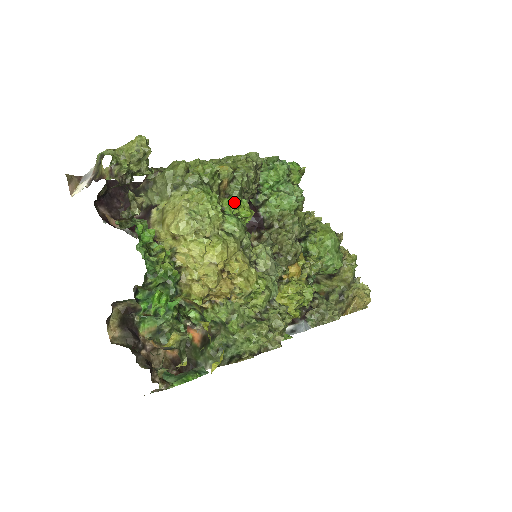
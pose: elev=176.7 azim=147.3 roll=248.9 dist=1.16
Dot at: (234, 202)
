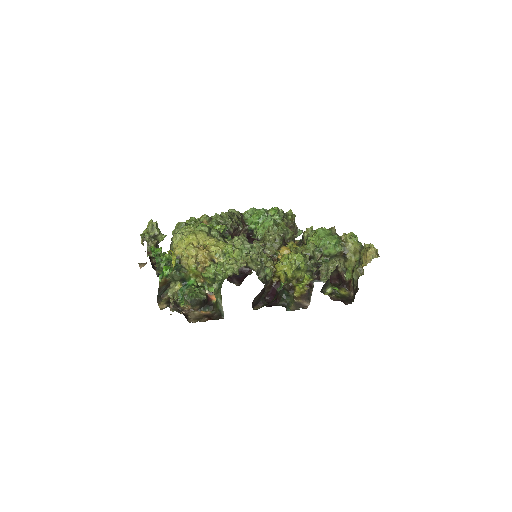
Dot at: occluded
